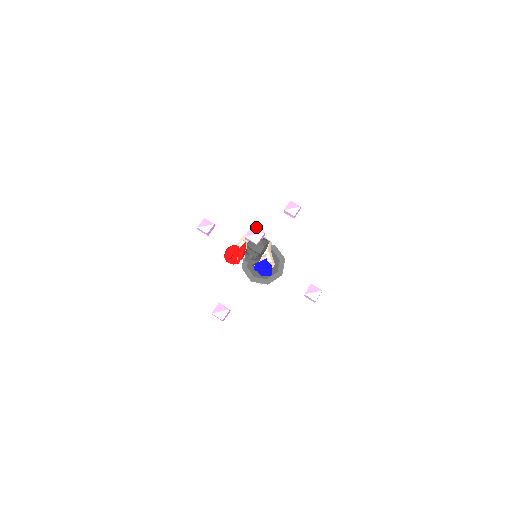
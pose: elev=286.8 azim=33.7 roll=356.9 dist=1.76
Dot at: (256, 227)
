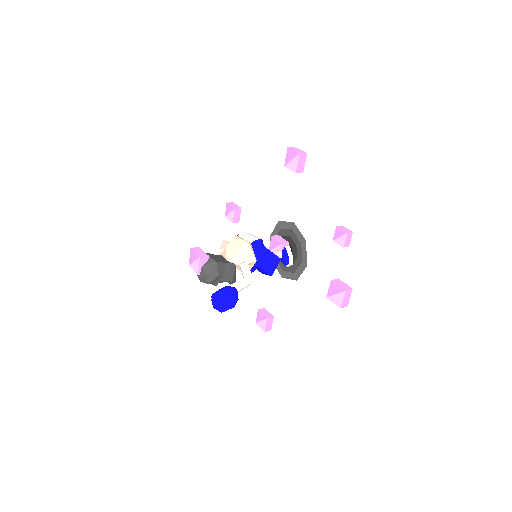
Dot at: (193, 251)
